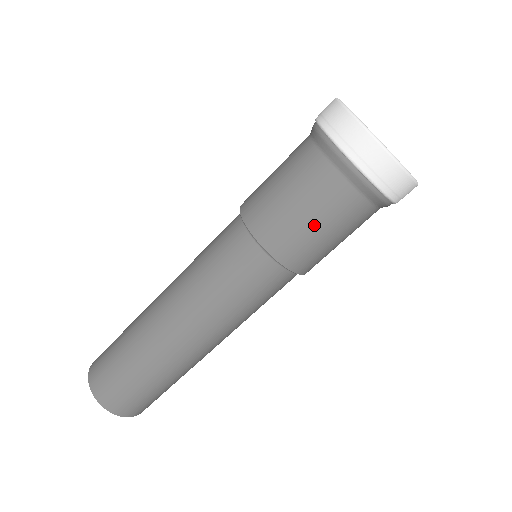
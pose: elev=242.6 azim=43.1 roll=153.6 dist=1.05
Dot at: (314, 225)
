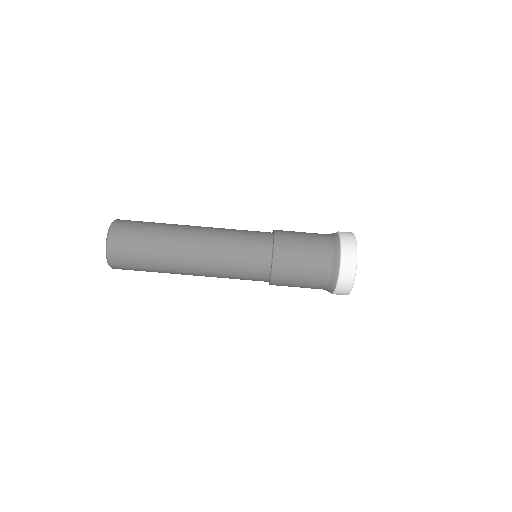
Dot at: (303, 258)
